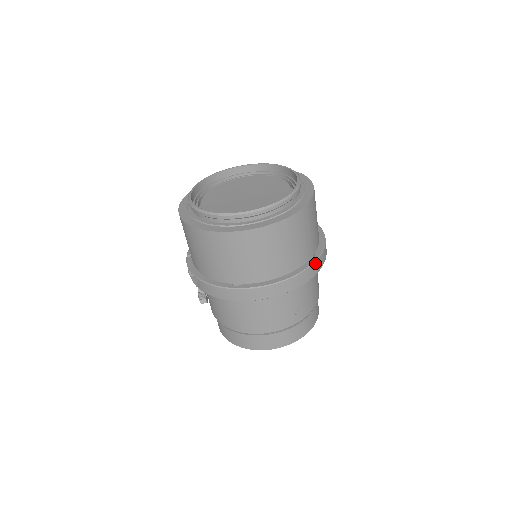
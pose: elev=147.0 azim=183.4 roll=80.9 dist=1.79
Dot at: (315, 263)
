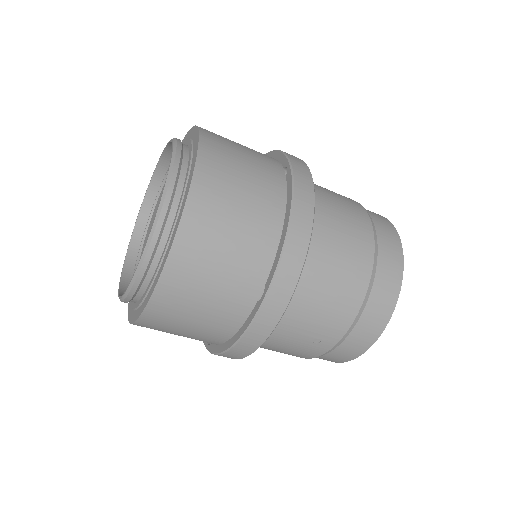
Dot at: (263, 308)
